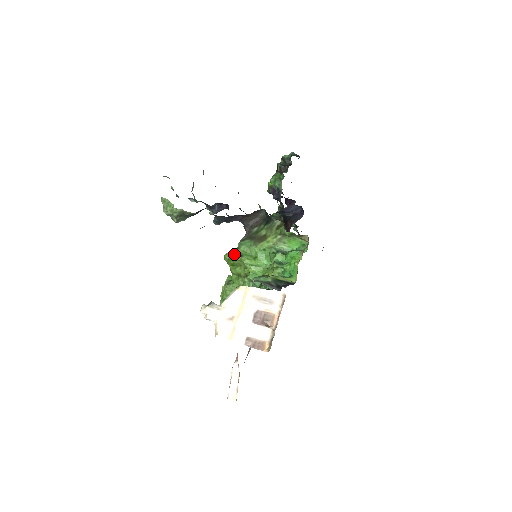
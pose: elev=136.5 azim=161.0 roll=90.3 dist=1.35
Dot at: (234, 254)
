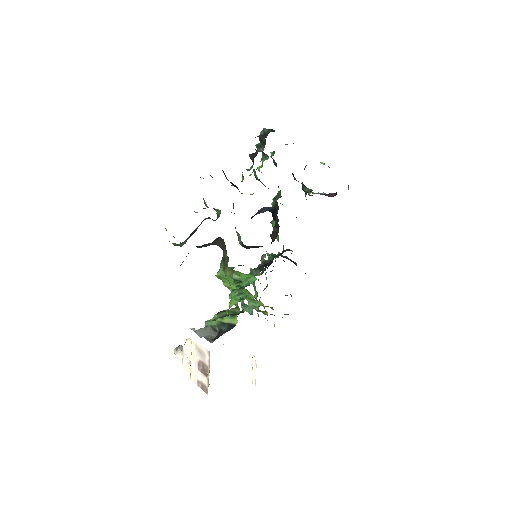
Dot at: (217, 276)
